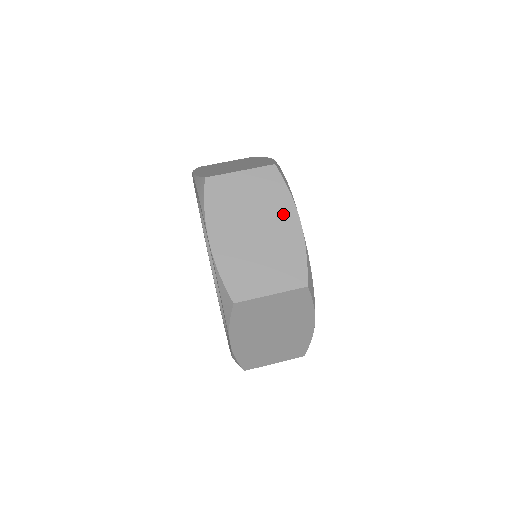
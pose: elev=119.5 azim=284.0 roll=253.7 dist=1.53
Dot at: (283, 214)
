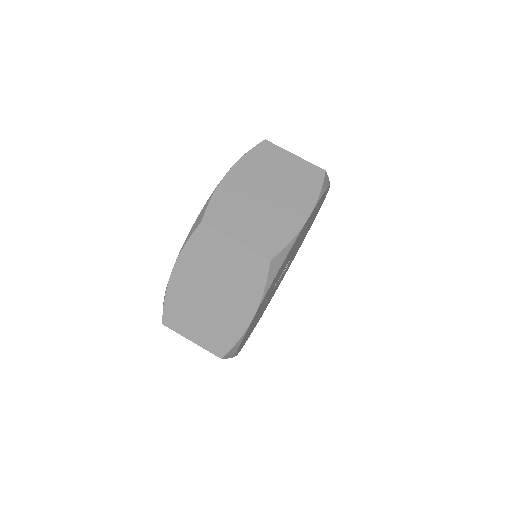
Dot at: (244, 302)
